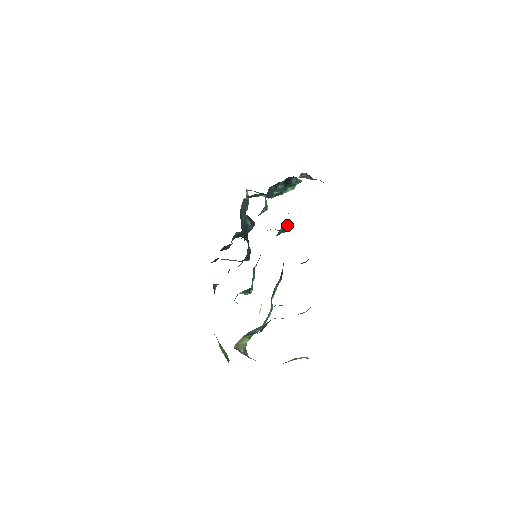
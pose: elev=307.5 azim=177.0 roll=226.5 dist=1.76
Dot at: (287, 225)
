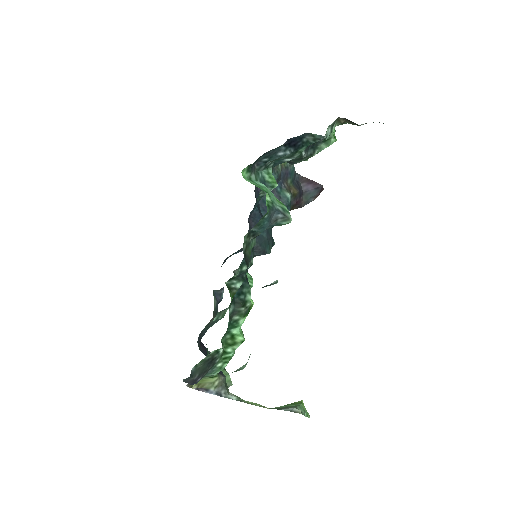
Dot at: (272, 219)
